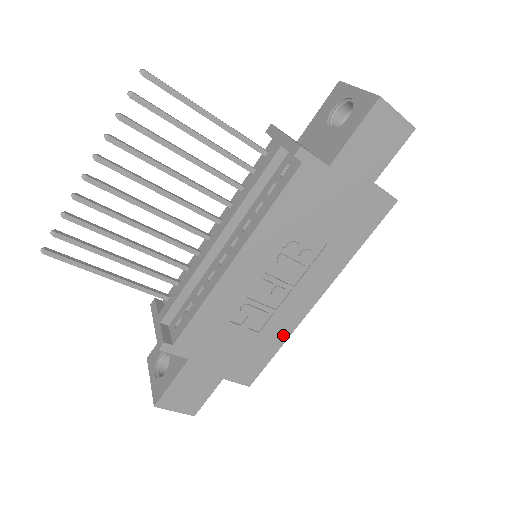
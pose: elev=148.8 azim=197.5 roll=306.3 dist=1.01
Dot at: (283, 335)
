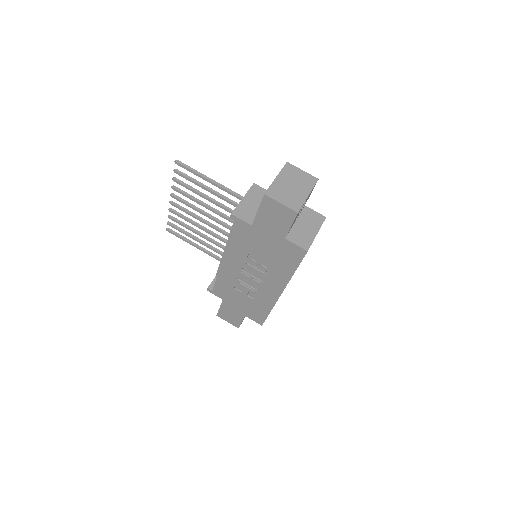
Dot at: (269, 306)
